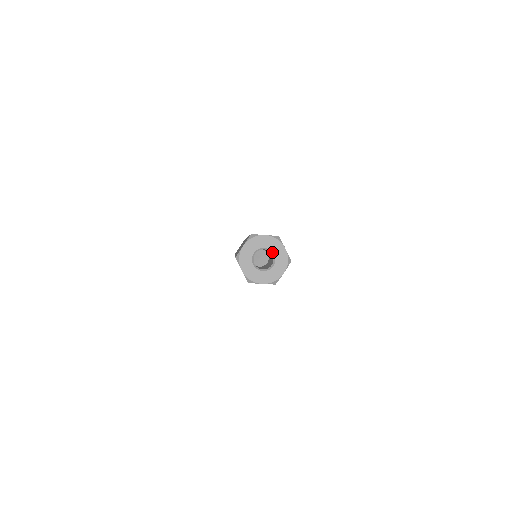
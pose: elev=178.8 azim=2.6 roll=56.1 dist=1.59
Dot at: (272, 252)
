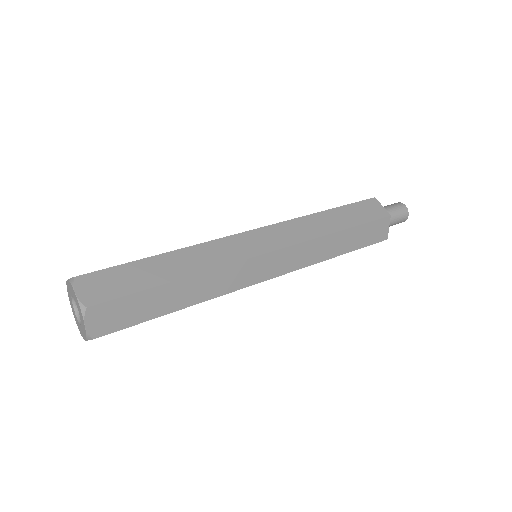
Dot at: (80, 313)
